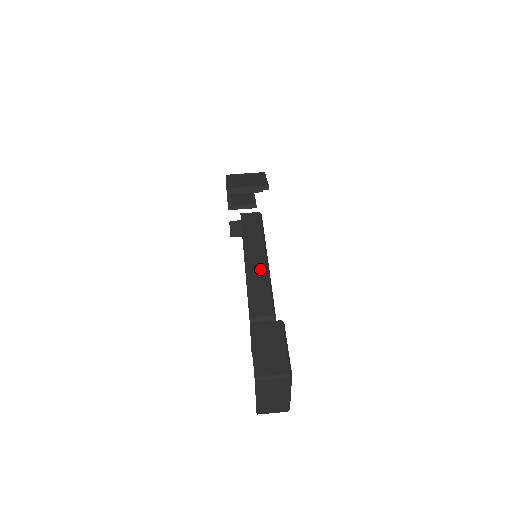
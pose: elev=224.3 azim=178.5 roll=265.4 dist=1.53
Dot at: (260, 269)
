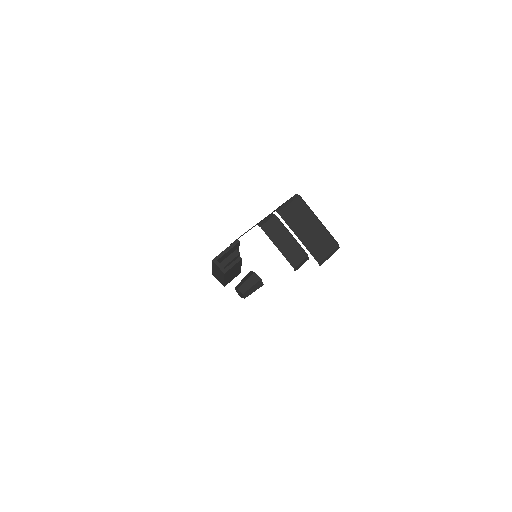
Dot at: occluded
